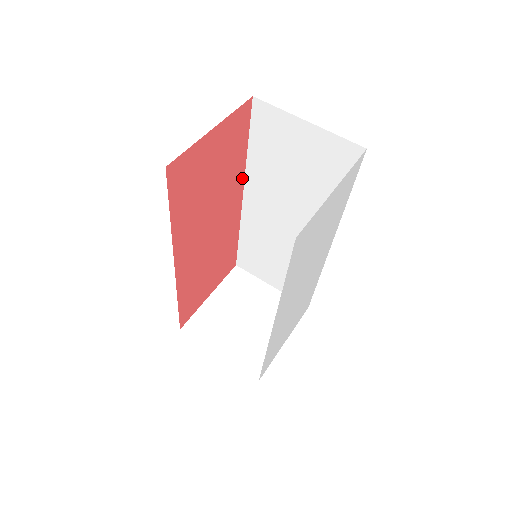
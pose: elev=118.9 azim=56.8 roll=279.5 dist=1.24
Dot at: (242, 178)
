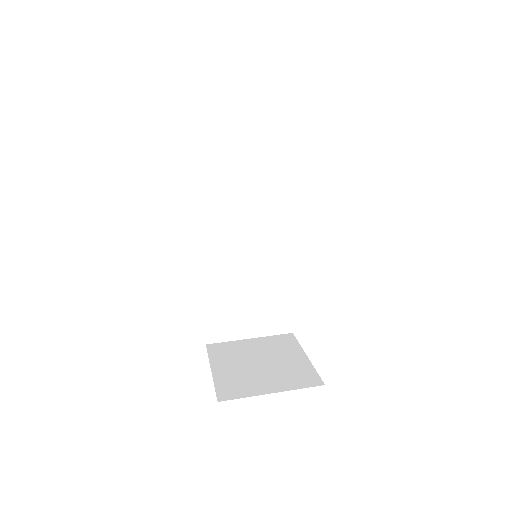
Dot at: occluded
